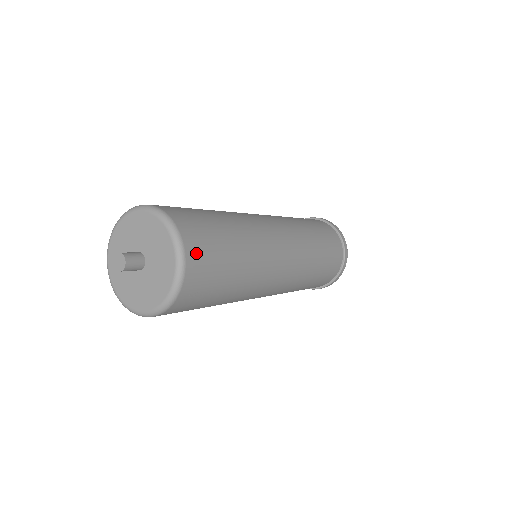
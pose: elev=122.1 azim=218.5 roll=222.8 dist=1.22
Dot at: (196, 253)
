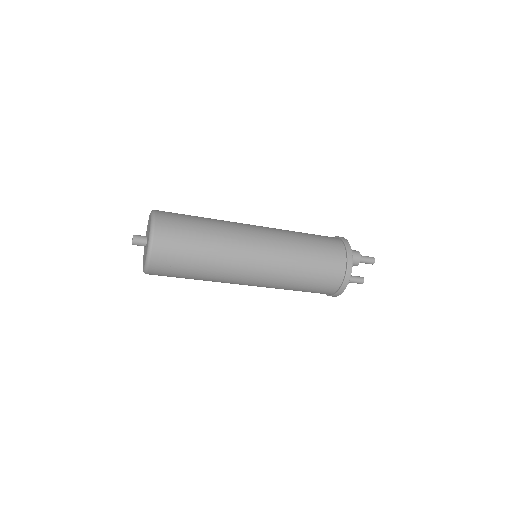
Dot at: (163, 236)
